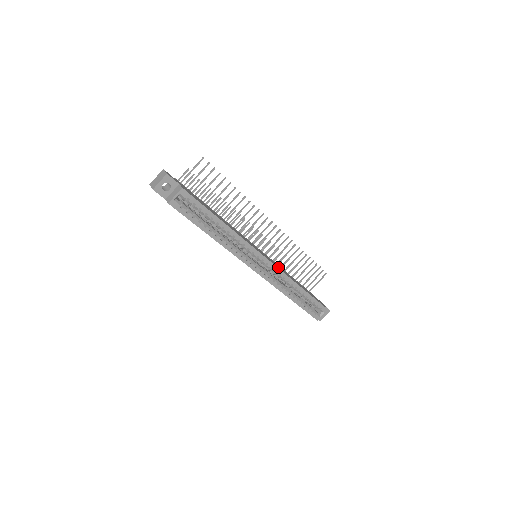
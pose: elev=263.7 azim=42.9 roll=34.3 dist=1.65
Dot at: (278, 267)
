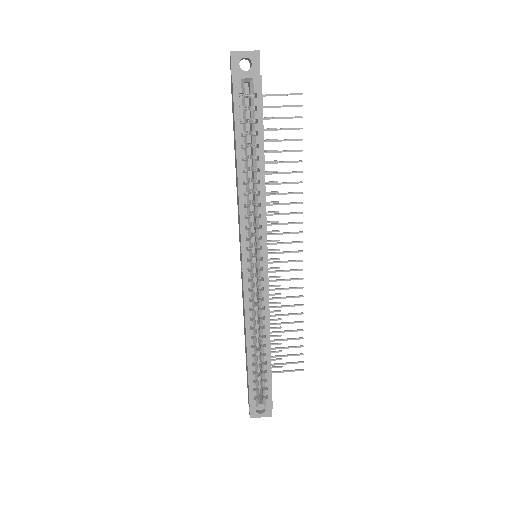
Dot at: occluded
